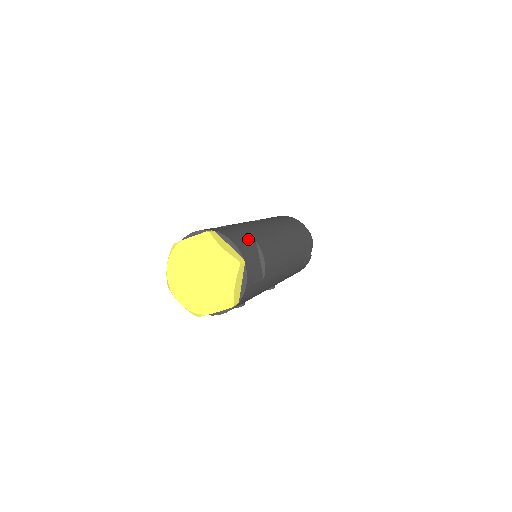
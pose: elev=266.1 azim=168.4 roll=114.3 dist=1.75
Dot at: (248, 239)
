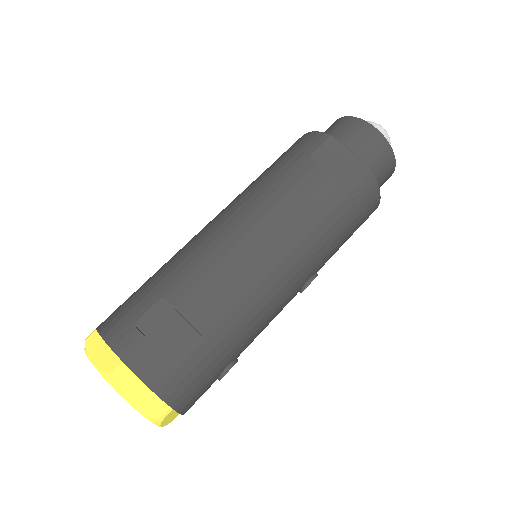
Dot at: (144, 306)
